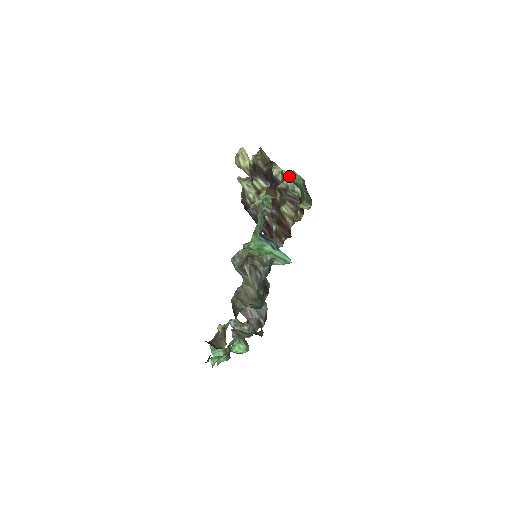
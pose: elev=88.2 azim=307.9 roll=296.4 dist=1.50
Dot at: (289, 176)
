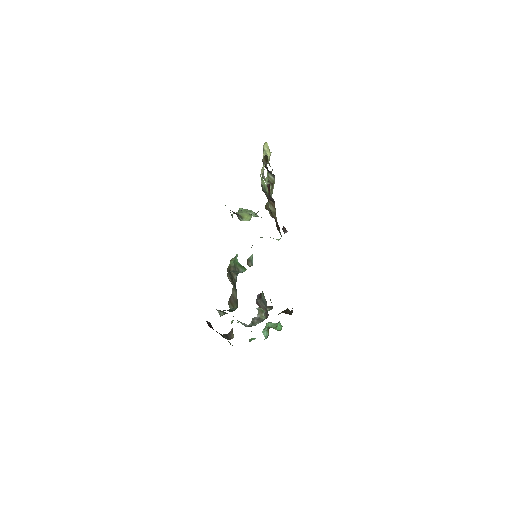
Dot at: (261, 178)
